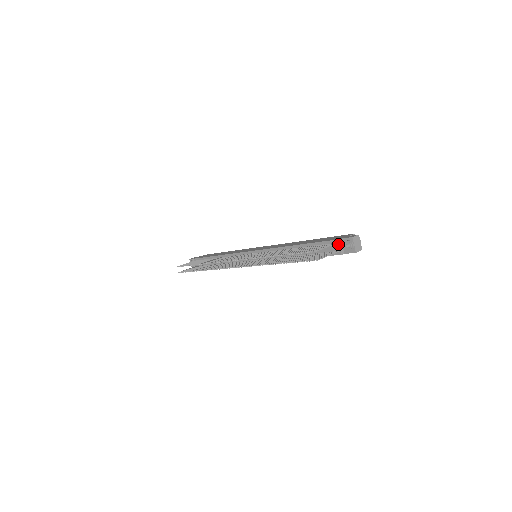
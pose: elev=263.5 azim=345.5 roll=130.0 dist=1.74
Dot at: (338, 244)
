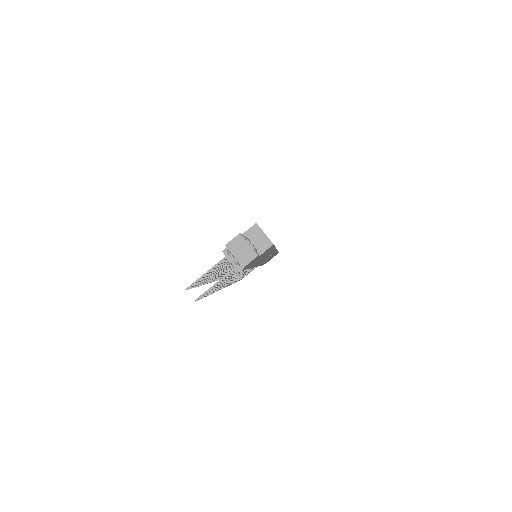
Dot at: (226, 257)
